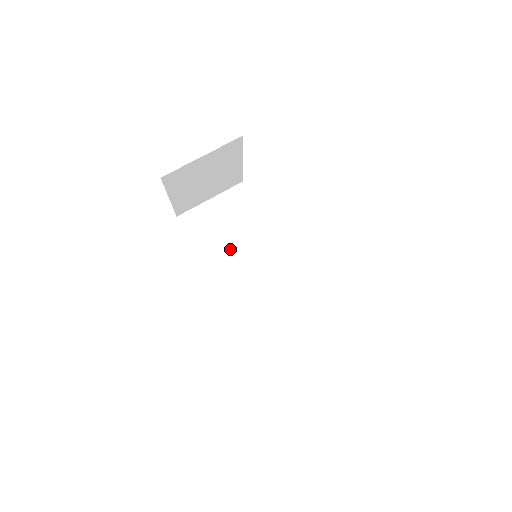
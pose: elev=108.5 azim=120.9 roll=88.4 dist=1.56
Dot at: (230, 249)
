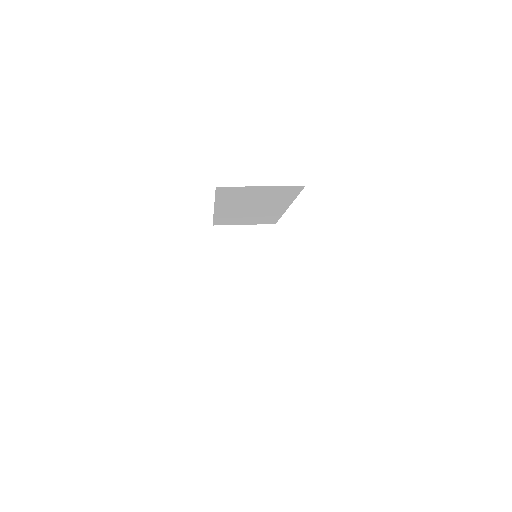
Dot at: occluded
